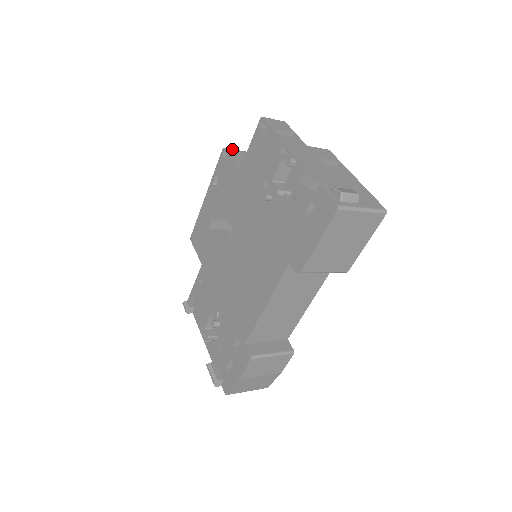
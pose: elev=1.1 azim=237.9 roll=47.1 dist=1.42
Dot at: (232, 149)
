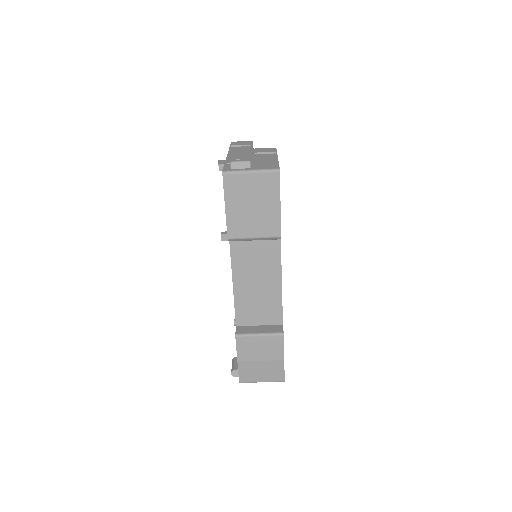
Dot at: occluded
